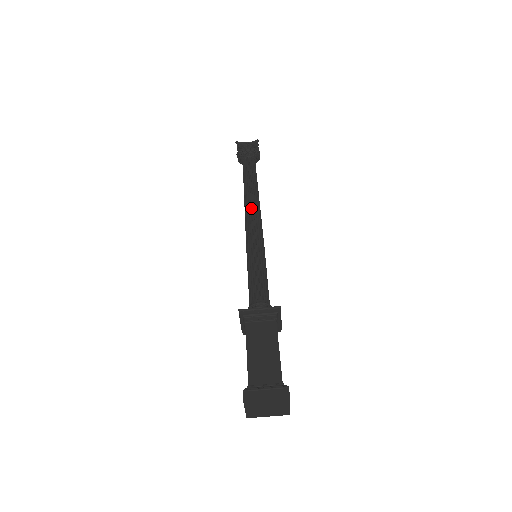
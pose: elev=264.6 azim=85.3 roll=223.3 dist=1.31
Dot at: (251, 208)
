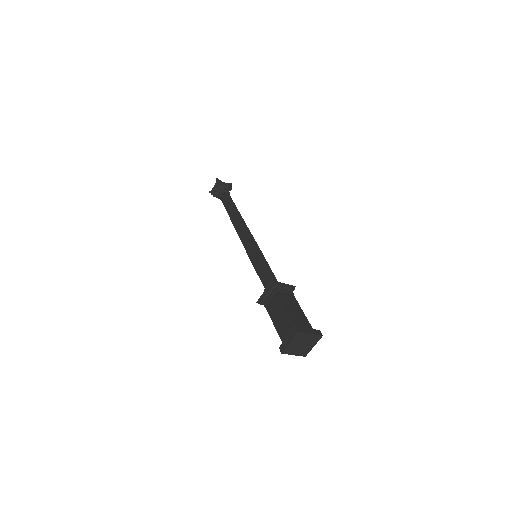
Dot at: (237, 229)
